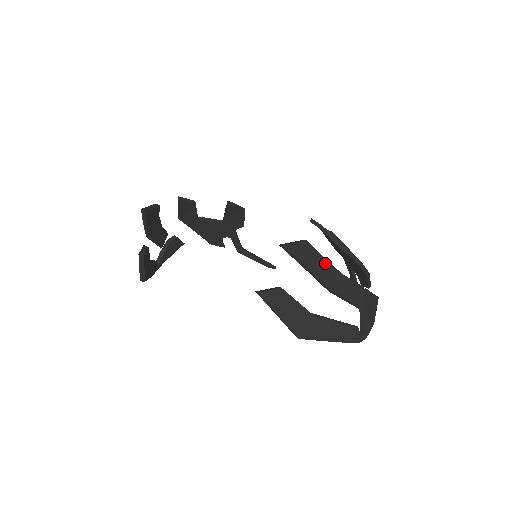
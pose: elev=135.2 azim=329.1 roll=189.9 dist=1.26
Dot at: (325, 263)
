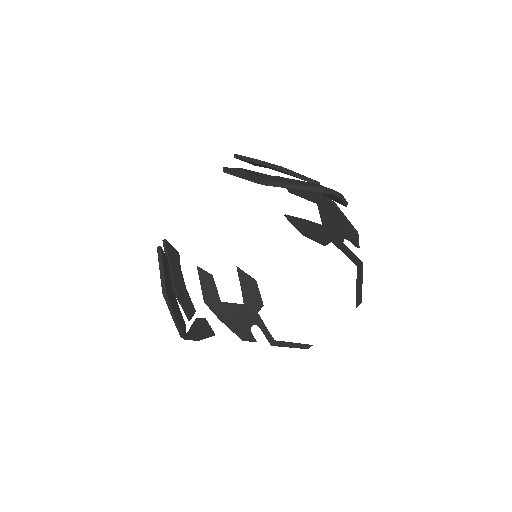
Dot at: occluded
